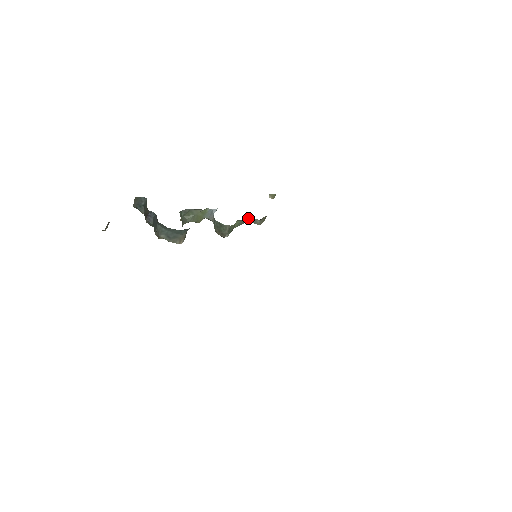
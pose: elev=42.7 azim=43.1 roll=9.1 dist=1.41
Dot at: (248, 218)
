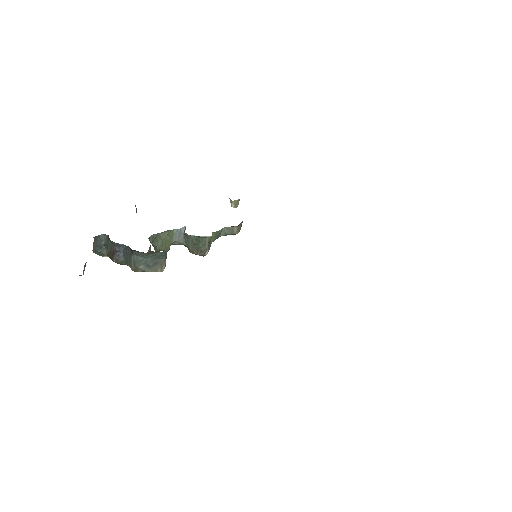
Dot at: (223, 228)
